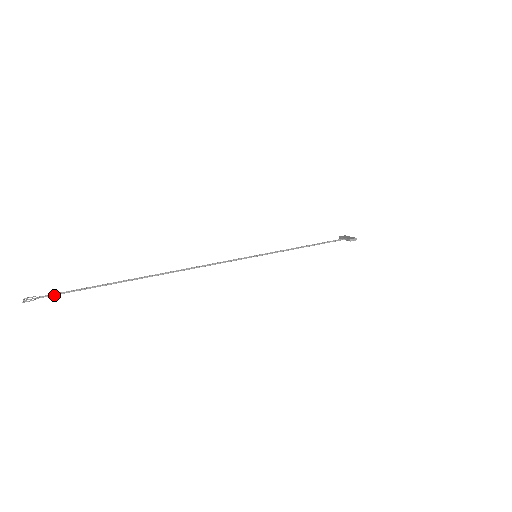
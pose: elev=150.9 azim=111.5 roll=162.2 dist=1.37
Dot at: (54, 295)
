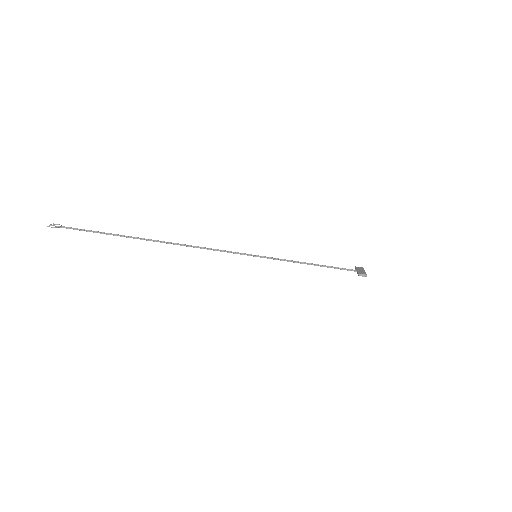
Dot at: (73, 229)
